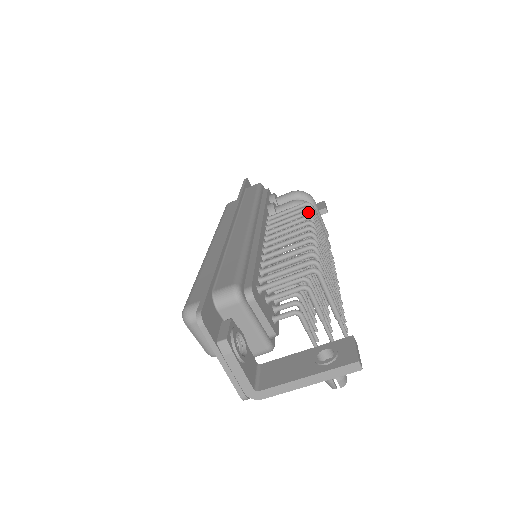
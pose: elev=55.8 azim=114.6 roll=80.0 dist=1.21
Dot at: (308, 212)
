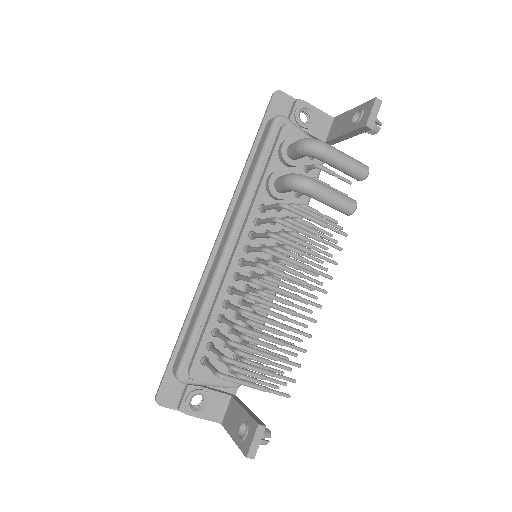
Dot at: (269, 236)
